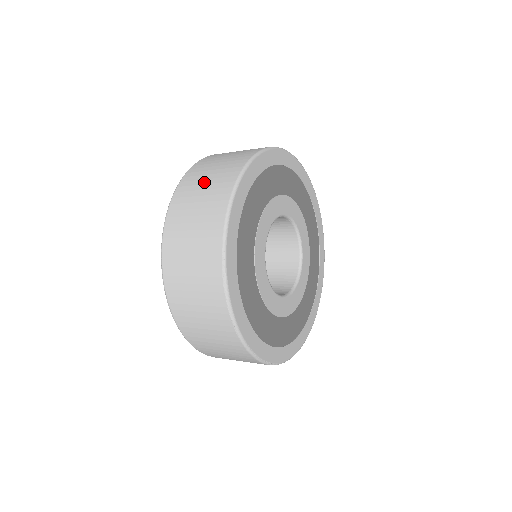
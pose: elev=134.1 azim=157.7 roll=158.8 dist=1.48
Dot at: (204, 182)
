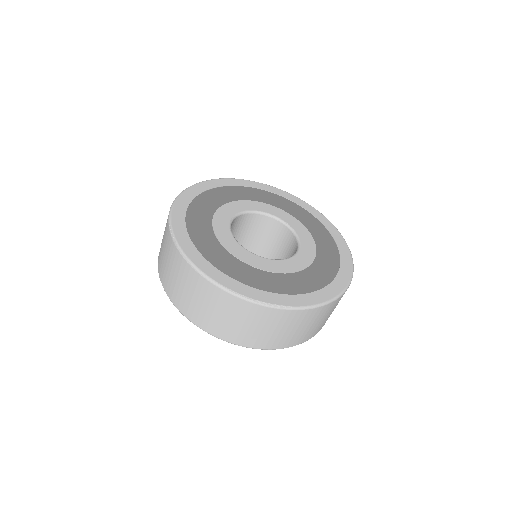
Dot at: occluded
